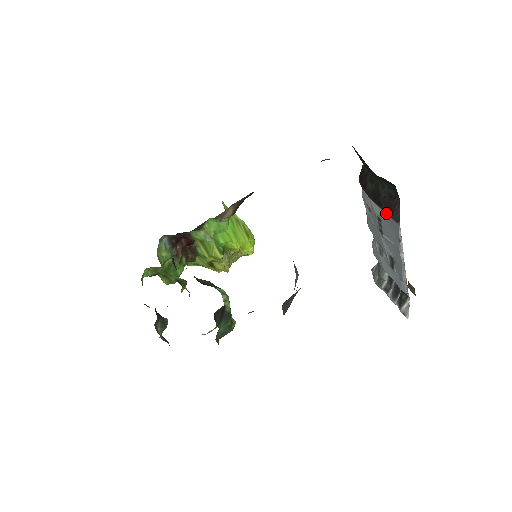
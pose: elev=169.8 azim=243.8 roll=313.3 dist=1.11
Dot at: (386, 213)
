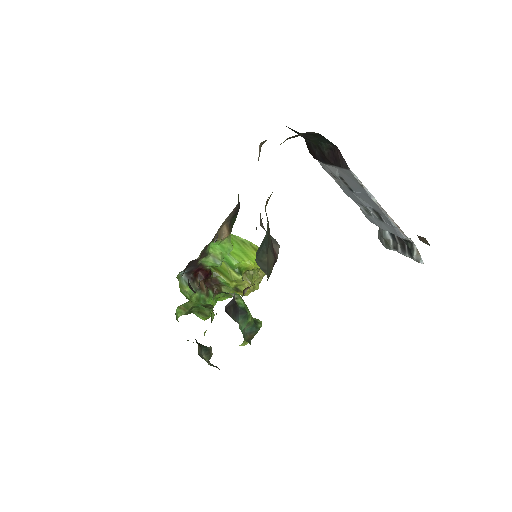
Dot at: (337, 167)
